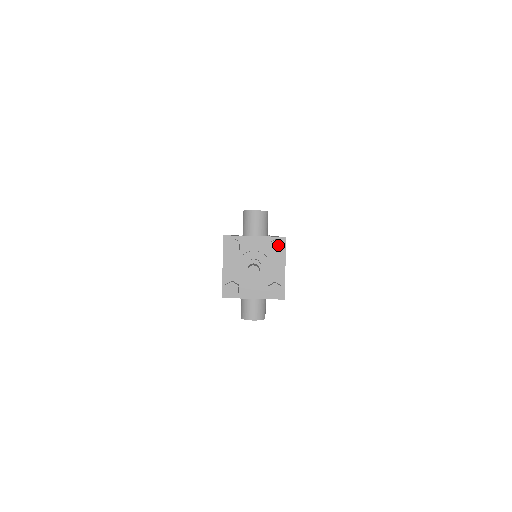
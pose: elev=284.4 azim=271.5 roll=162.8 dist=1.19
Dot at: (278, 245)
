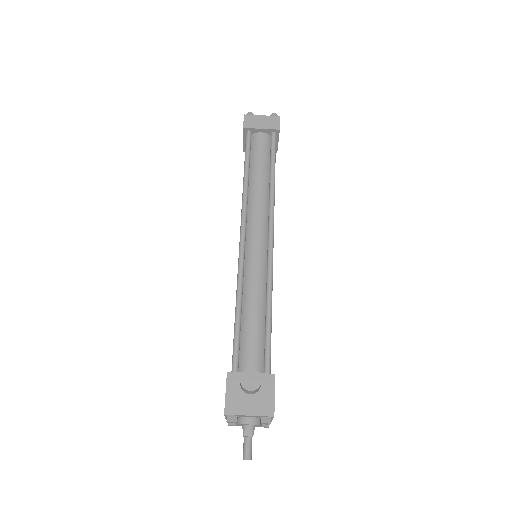
Dot at: (267, 424)
